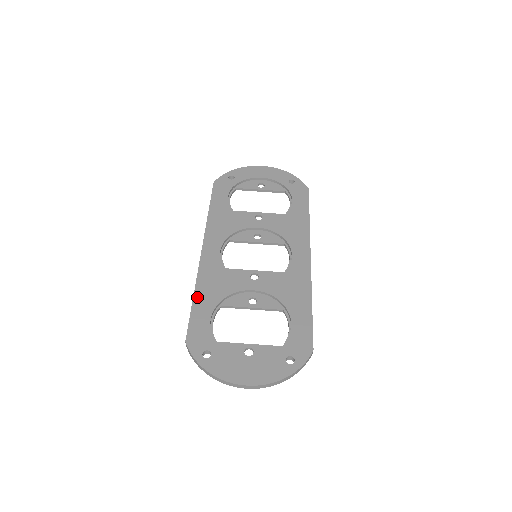
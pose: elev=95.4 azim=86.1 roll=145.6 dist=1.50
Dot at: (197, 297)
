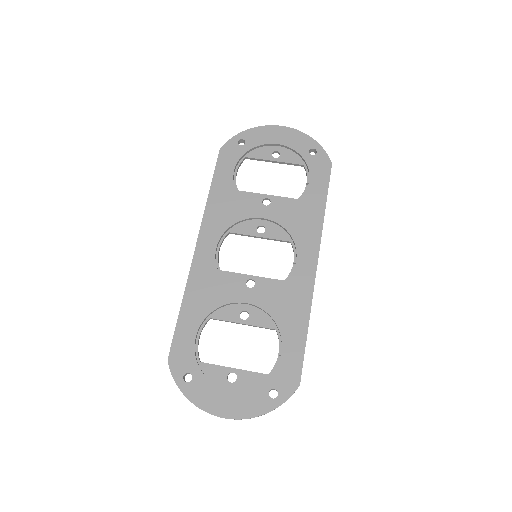
Dot at: (185, 307)
